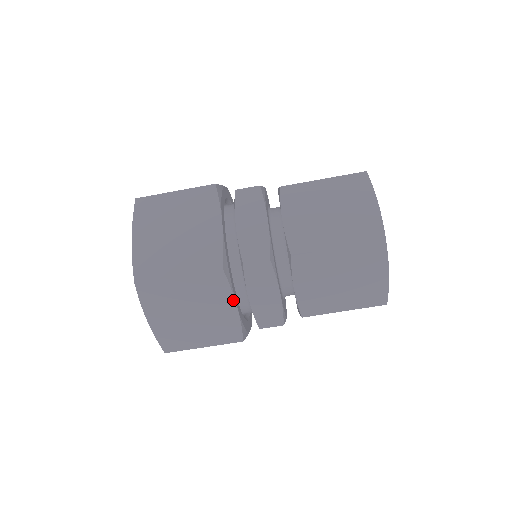
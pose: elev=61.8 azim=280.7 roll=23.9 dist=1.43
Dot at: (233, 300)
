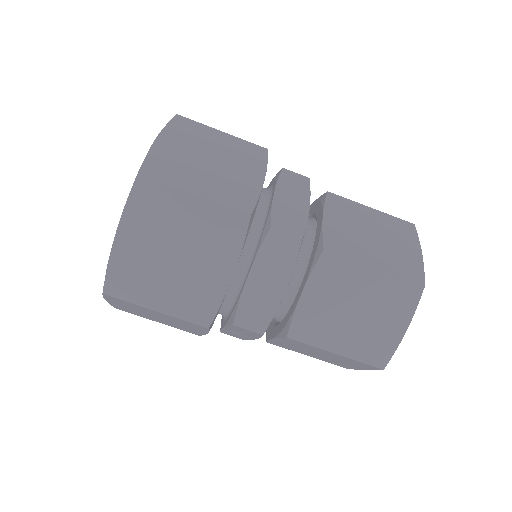
Dot at: (235, 263)
